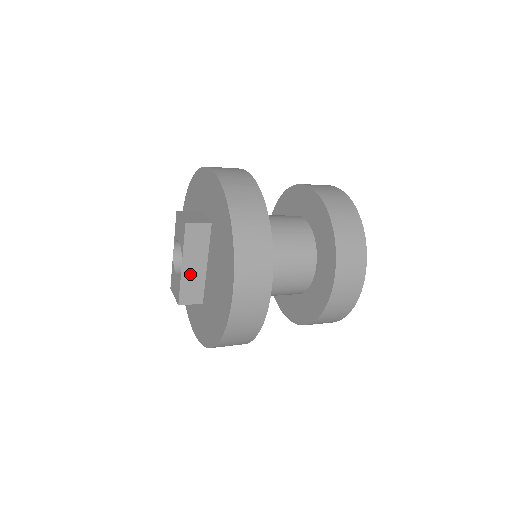
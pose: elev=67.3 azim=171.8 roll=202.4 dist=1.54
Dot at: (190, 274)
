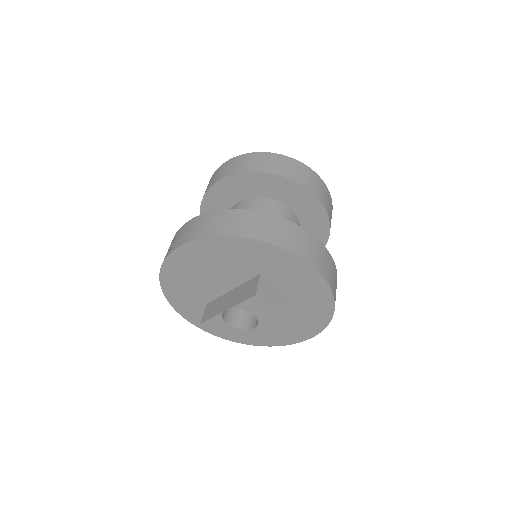
Dot at: (249, 323)
